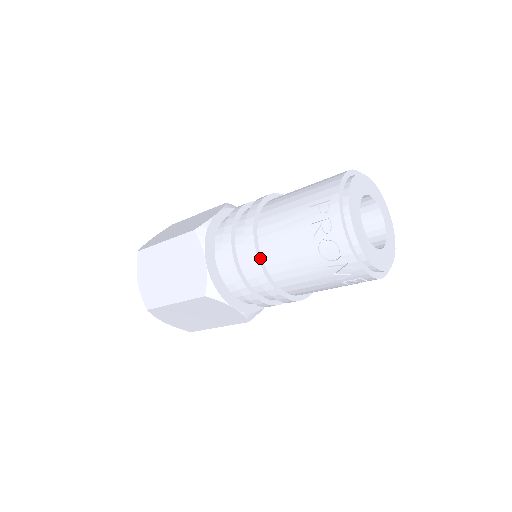
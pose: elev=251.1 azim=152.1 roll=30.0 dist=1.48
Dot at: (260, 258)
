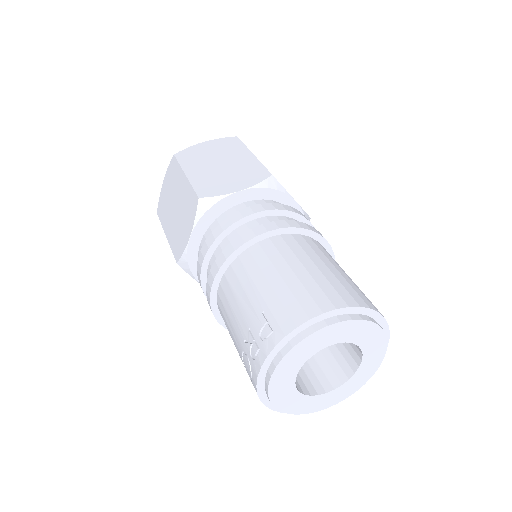
Dot at: (214, 292)
